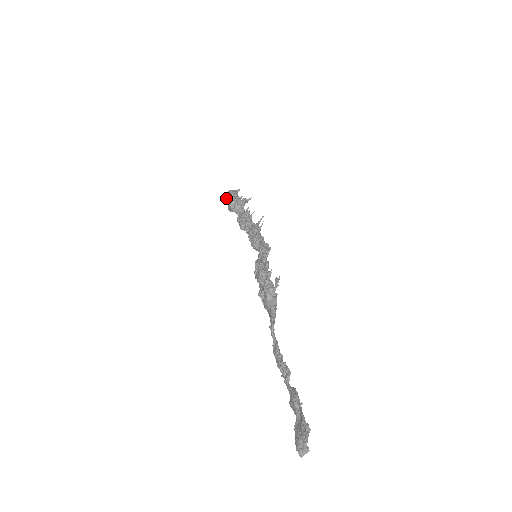
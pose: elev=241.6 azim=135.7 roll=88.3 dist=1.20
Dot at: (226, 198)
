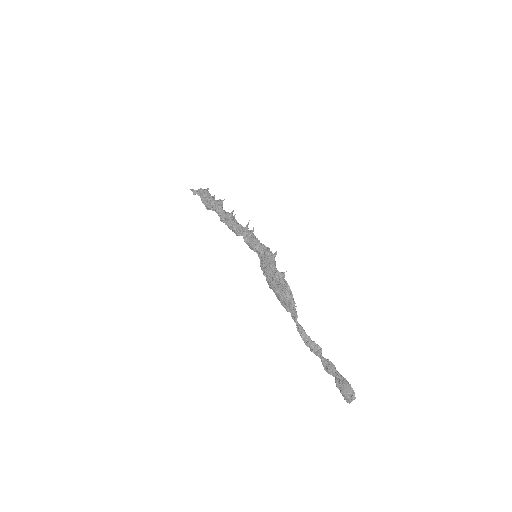
Dot at: (195, 194)
